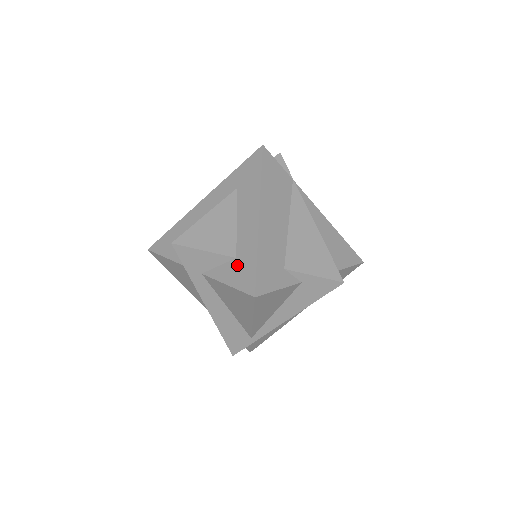
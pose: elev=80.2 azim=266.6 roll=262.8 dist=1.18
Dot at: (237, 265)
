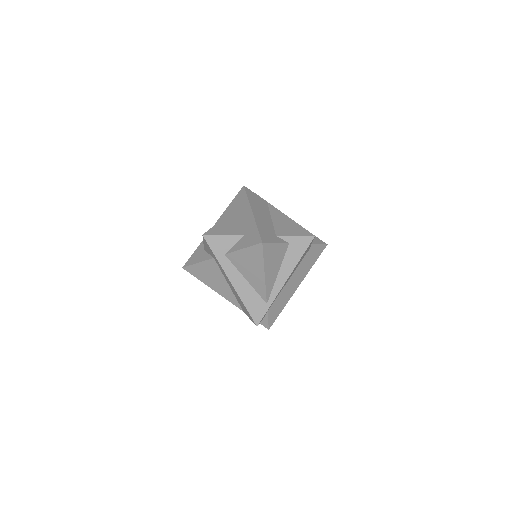
Dot at: (246, 237)
